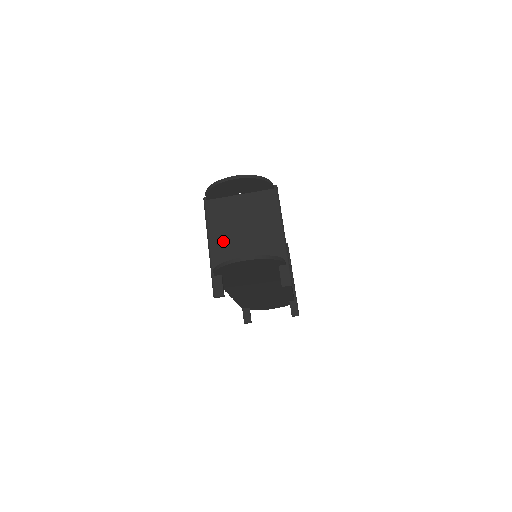
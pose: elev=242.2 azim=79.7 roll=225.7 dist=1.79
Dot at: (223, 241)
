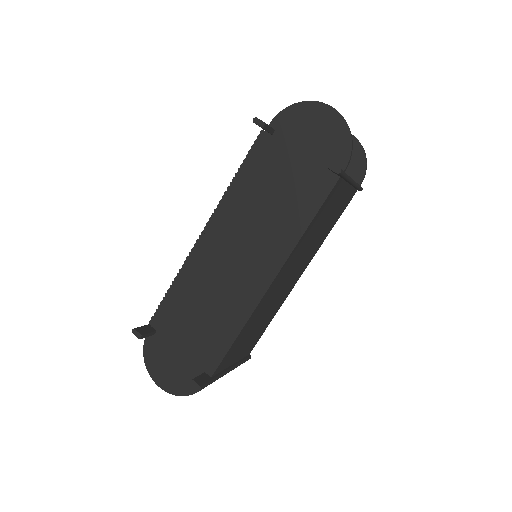
Dot at: occluded
